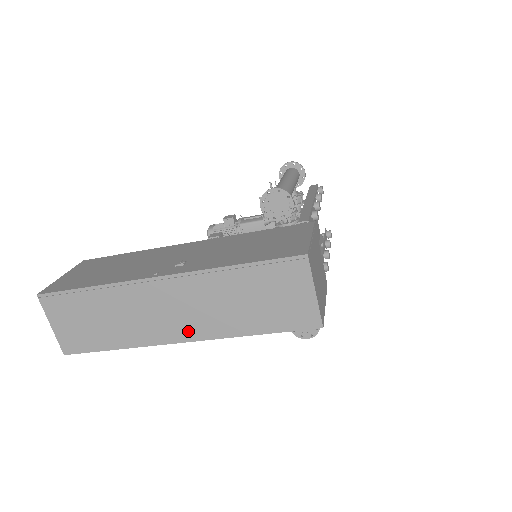
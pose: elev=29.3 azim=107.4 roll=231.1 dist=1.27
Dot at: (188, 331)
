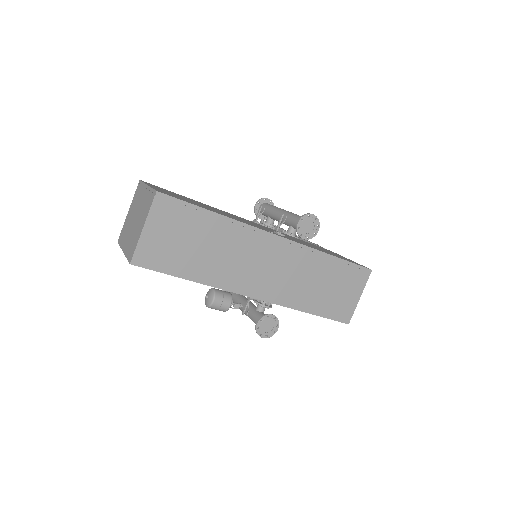
Dot at: (266, 290)
